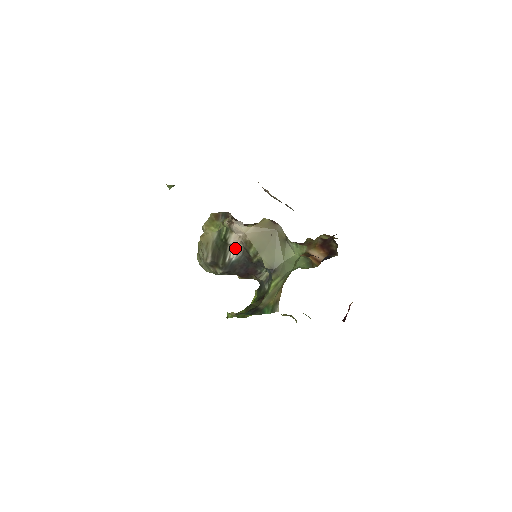
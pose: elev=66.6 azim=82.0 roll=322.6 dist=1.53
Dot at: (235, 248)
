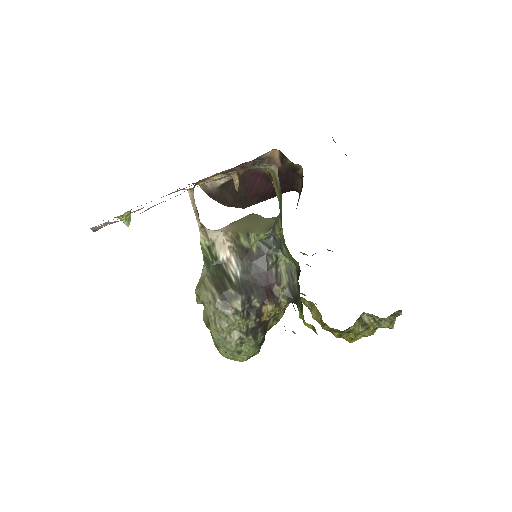
Dot at: (230, 261)
